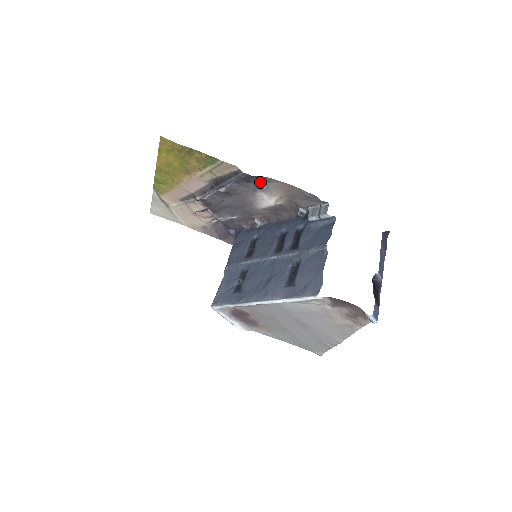
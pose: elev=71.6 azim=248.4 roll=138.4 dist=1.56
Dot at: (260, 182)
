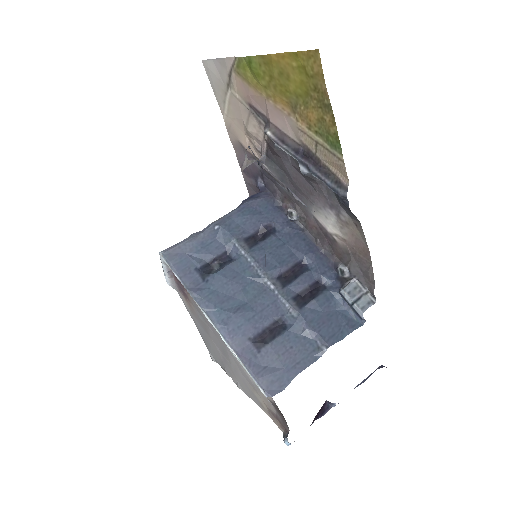
Dot at: (348, 213)
